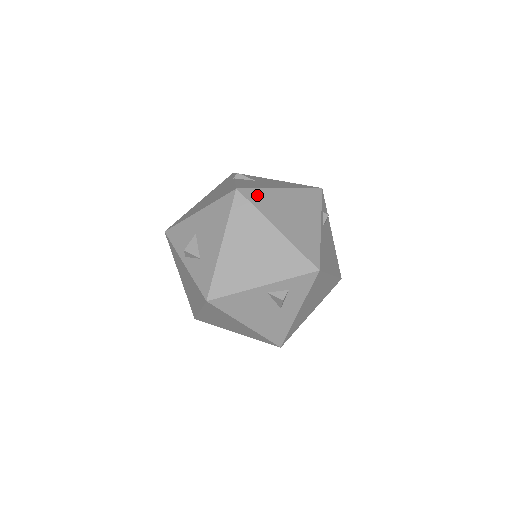
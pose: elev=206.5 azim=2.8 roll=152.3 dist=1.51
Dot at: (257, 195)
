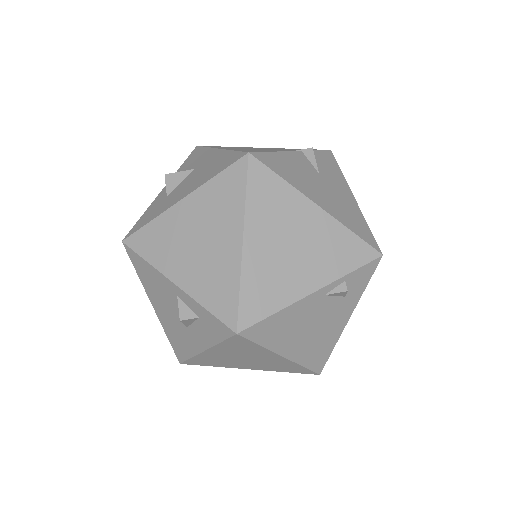
Dot at: (268, 183)
